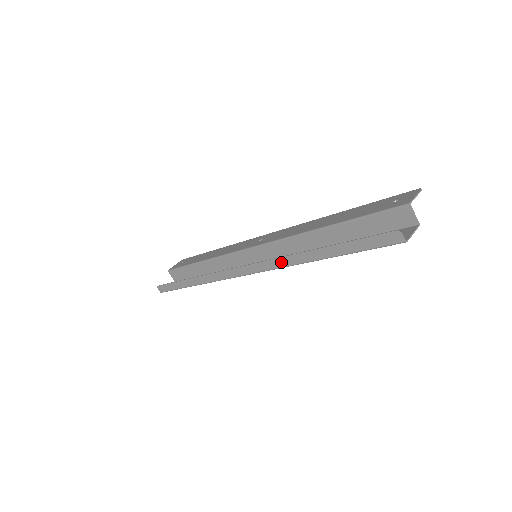
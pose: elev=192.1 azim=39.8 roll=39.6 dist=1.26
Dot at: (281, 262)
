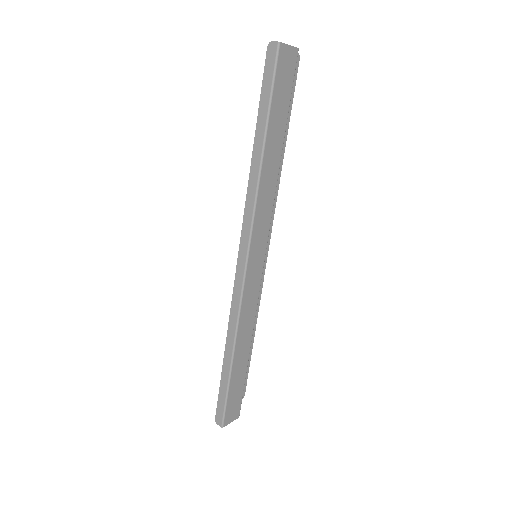
Dot at: (250, 200)
